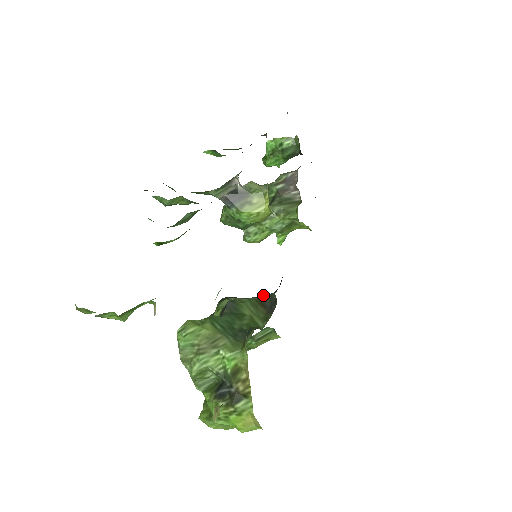
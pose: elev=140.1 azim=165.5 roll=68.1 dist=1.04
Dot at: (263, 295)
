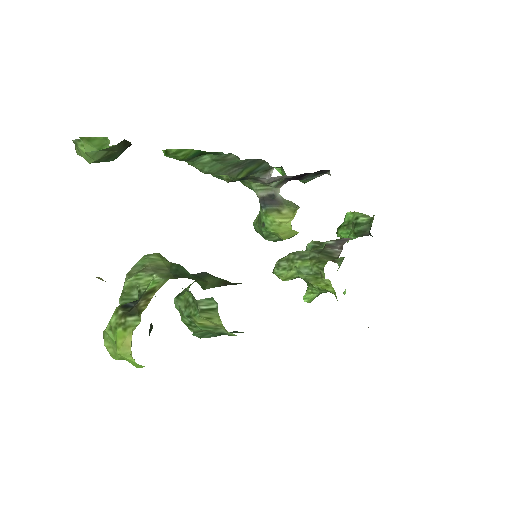
Dot at: occluded
